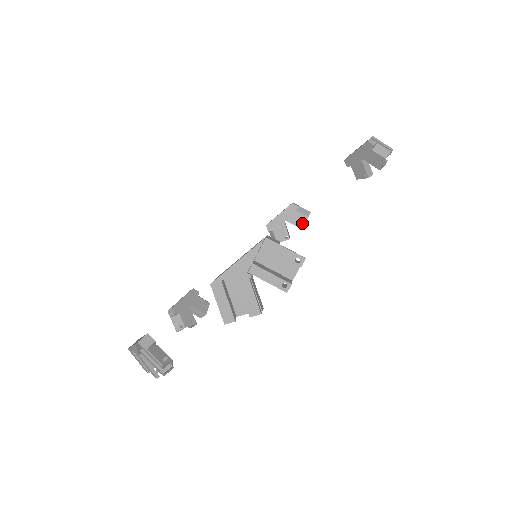
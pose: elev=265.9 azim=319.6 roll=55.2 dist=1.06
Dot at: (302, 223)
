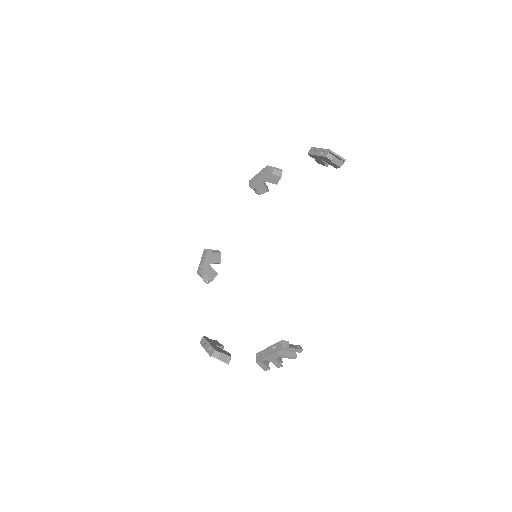
Dot at: (277, 181)
